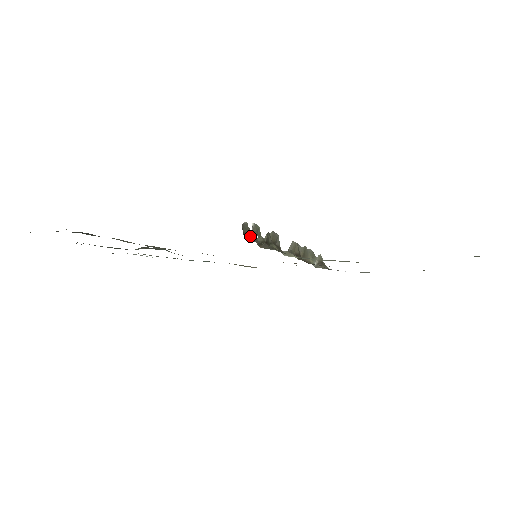
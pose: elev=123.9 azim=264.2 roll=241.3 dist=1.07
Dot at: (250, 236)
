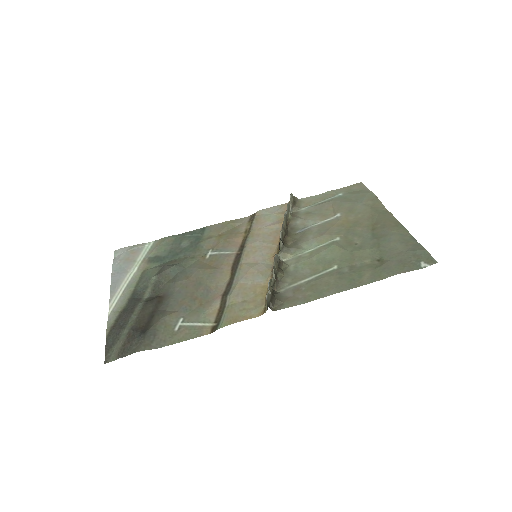
Dot at: (272, 302)
